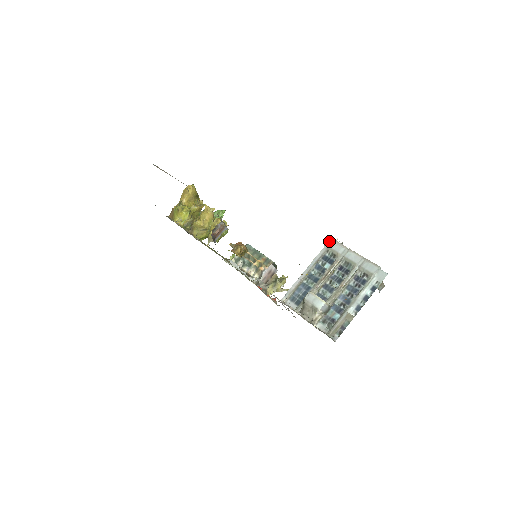
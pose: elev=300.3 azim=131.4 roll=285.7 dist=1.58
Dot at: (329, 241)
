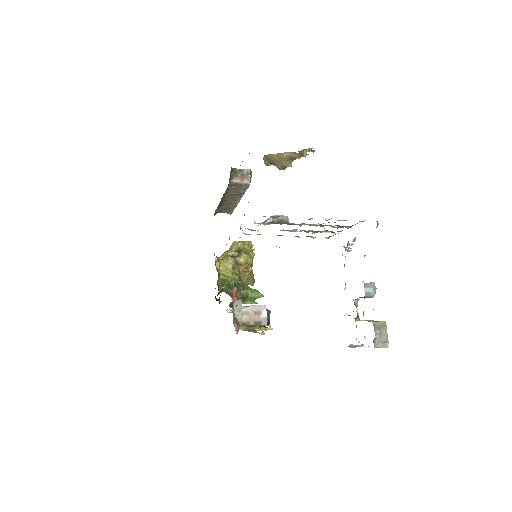
Dot at: occluded
